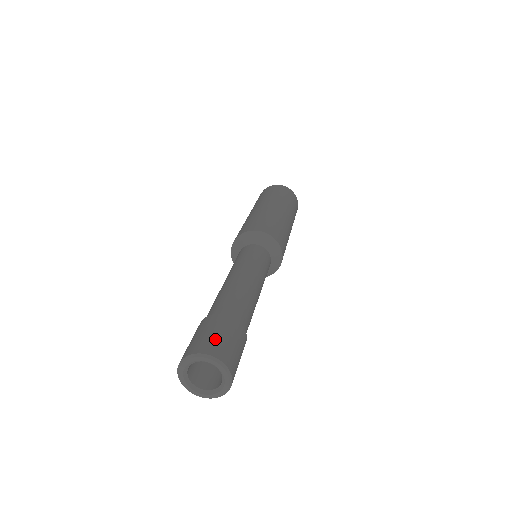
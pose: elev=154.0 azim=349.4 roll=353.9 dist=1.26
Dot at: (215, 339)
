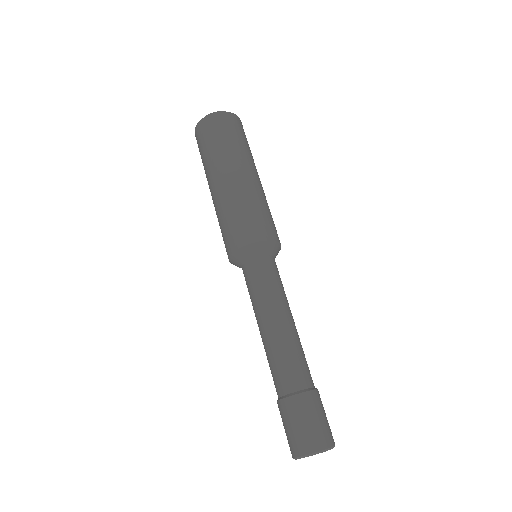
Dot at: (325, 426)
